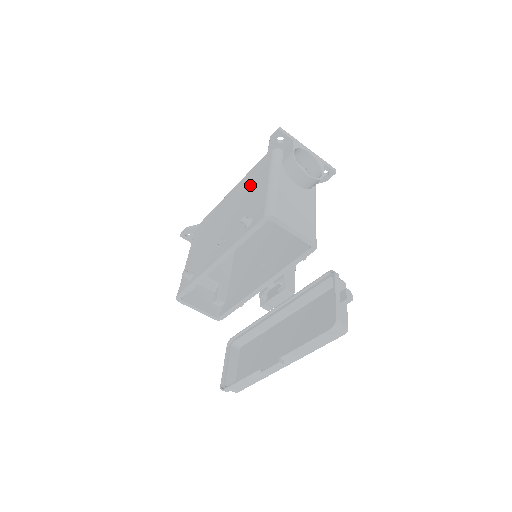
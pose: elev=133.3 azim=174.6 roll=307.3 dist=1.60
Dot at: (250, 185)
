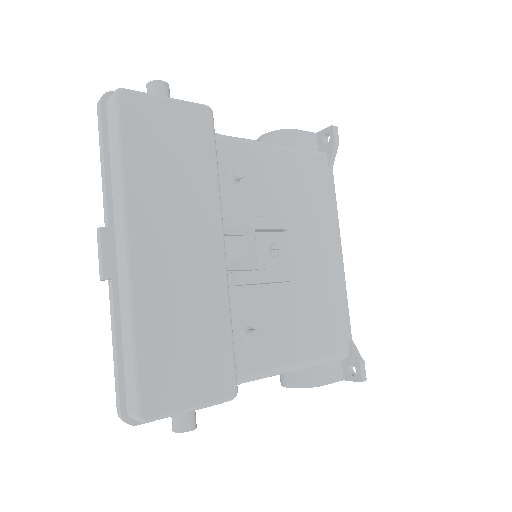
Dot at: occluded
